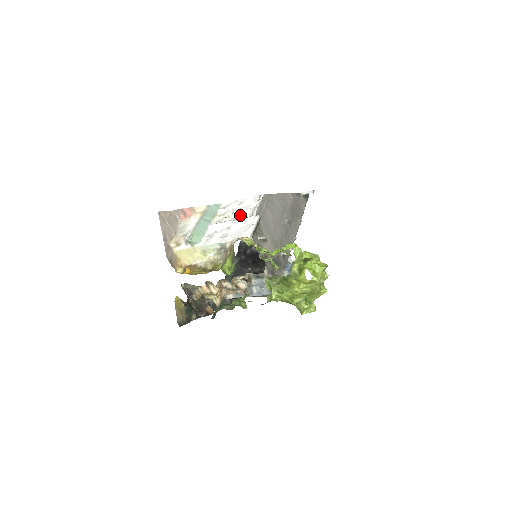
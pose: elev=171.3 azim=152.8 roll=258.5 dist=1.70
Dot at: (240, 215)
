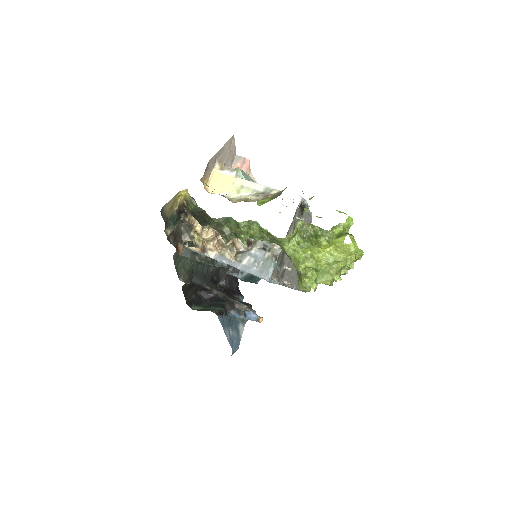
Dot at: occluded
